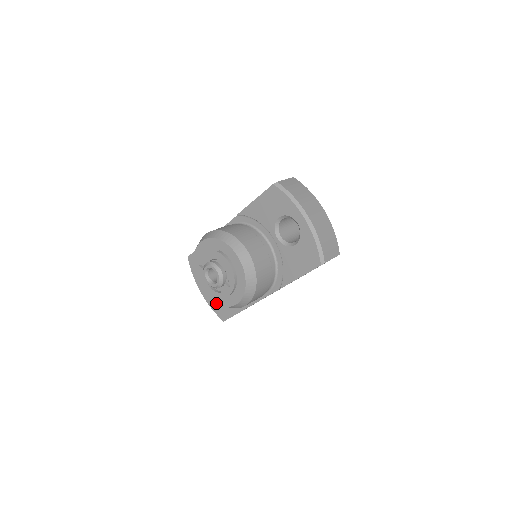
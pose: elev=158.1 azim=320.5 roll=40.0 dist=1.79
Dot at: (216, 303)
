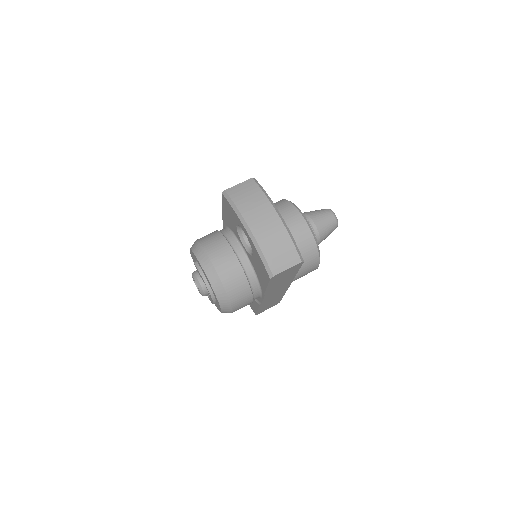
Dot at: occluded
